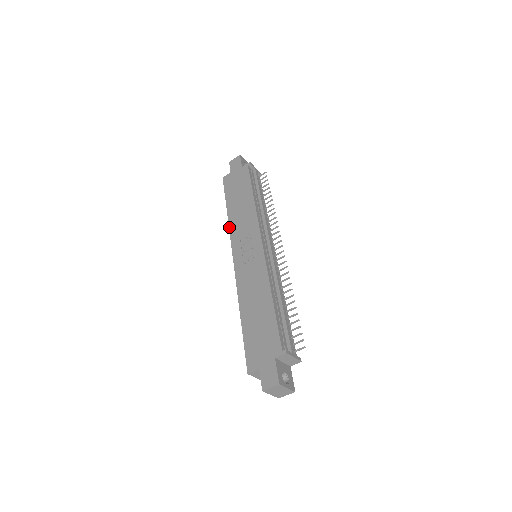
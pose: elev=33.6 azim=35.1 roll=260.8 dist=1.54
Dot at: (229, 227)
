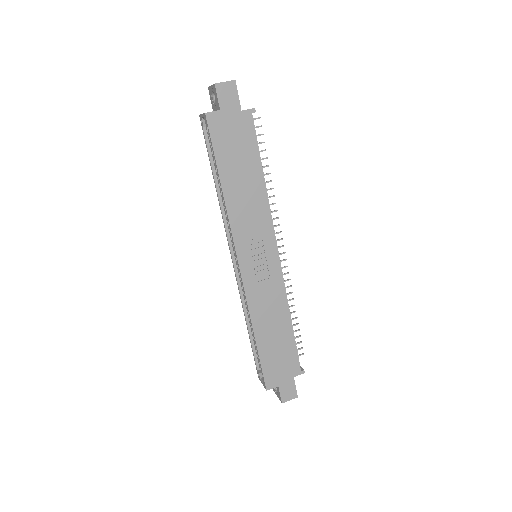
Dot at: (229, 216)
